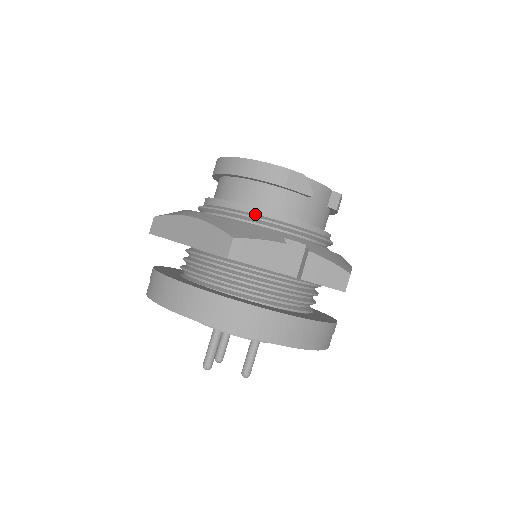
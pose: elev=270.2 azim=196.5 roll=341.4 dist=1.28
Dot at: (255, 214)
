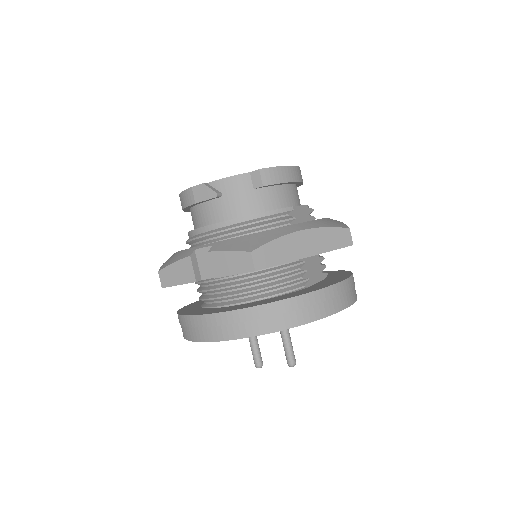
Dot at: (193, 236)
